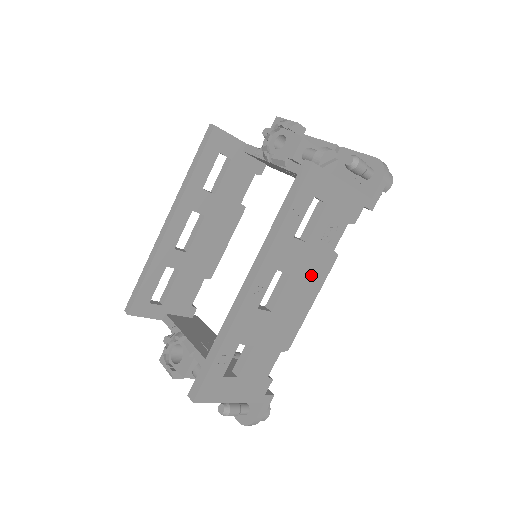
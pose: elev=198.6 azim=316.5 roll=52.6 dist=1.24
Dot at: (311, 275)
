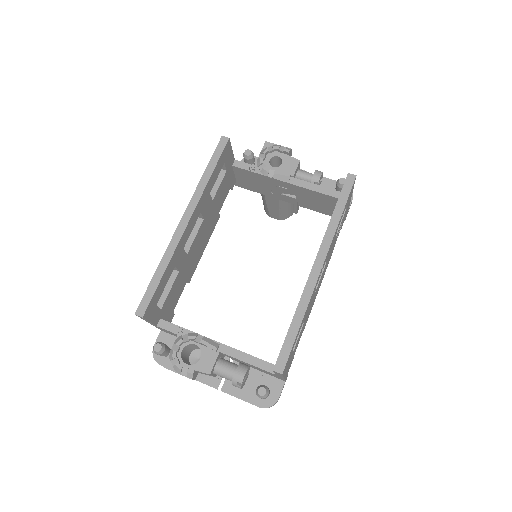
Dot at: occluded
